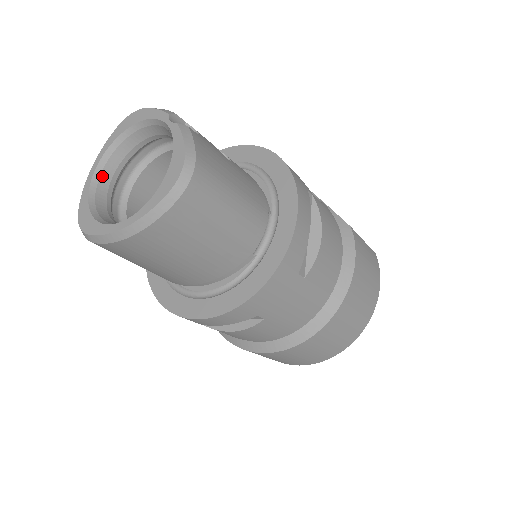
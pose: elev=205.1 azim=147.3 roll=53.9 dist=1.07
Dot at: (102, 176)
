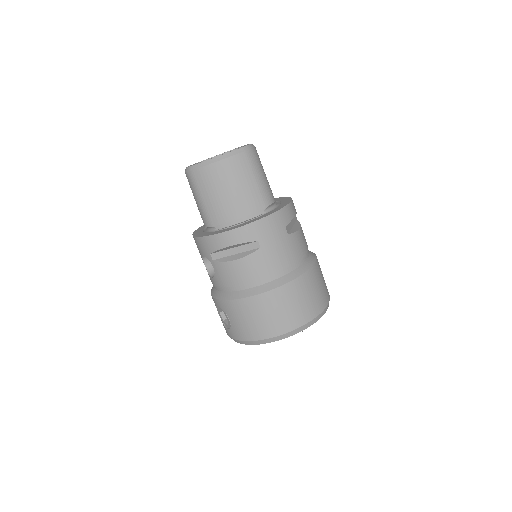
Dot at: occluded
